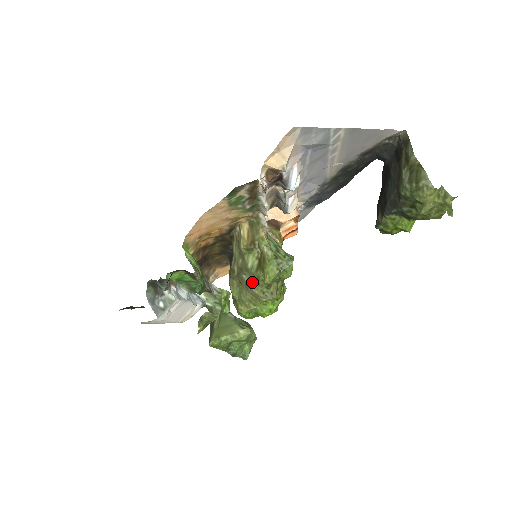
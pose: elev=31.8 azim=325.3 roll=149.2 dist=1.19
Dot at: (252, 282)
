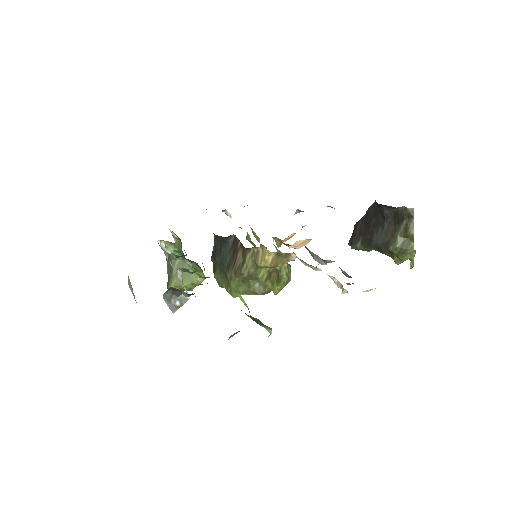
Dot at: (258, 287)
